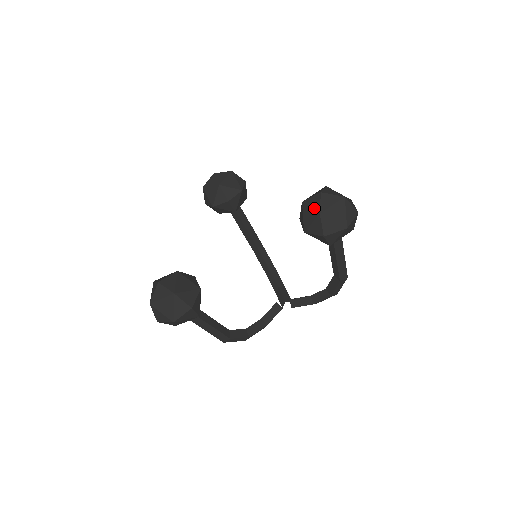
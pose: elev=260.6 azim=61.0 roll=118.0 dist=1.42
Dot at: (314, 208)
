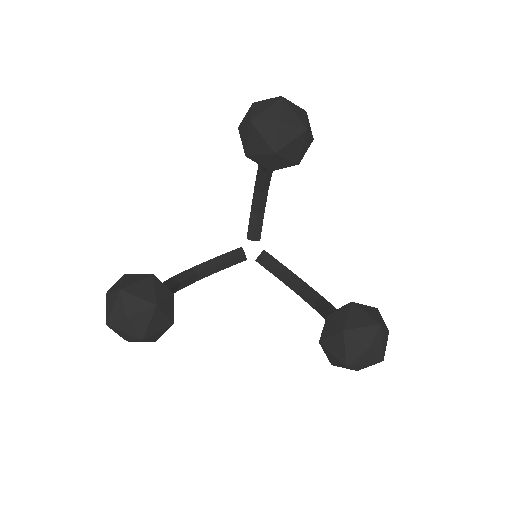
Dot at: (347, 355)
